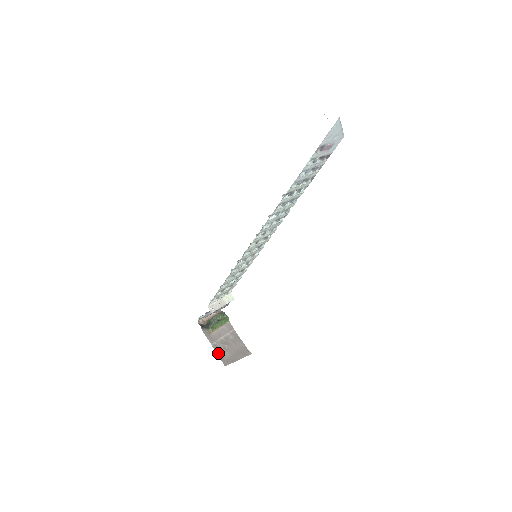
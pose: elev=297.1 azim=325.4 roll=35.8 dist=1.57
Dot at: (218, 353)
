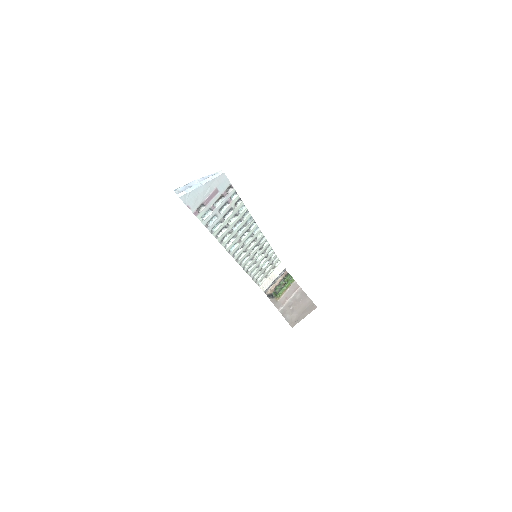
Dot at: (285, 317)
